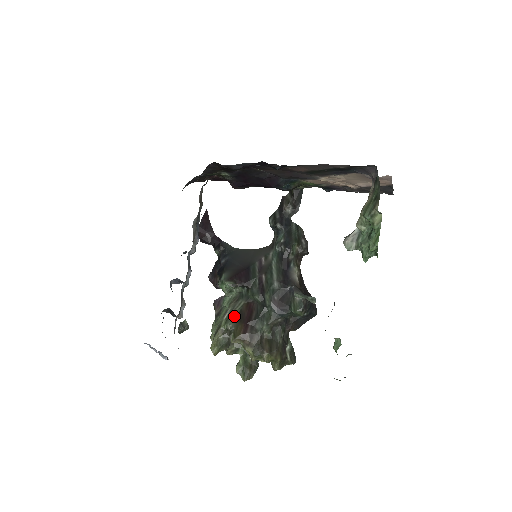
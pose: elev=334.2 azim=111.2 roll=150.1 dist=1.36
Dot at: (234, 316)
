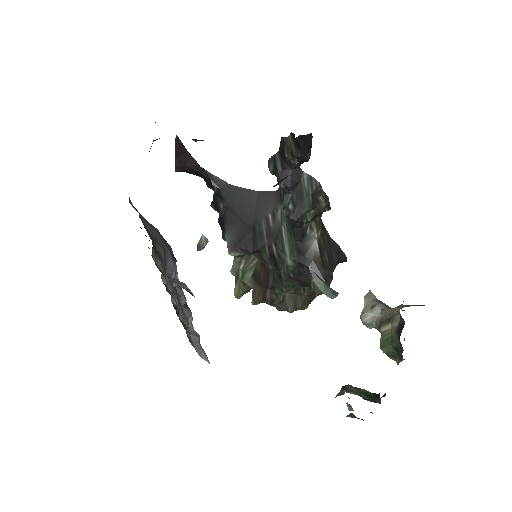
Dot at: (250, 274)
